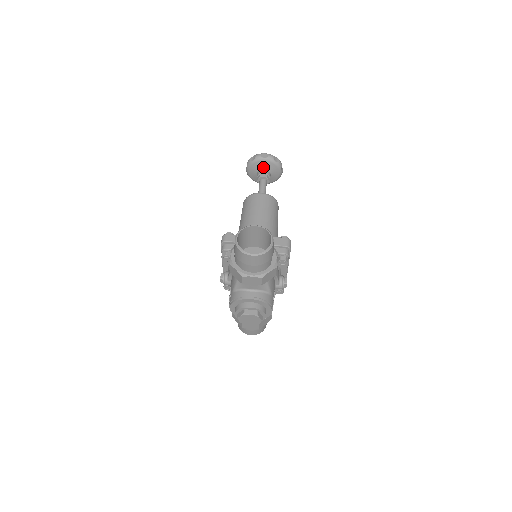
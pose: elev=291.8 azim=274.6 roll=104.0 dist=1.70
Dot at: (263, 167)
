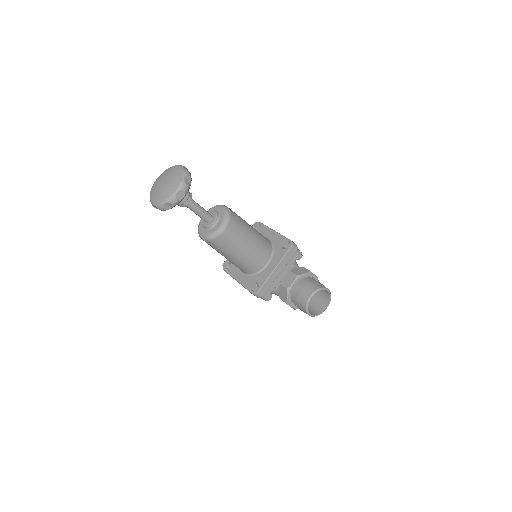
Dot at: occluded
